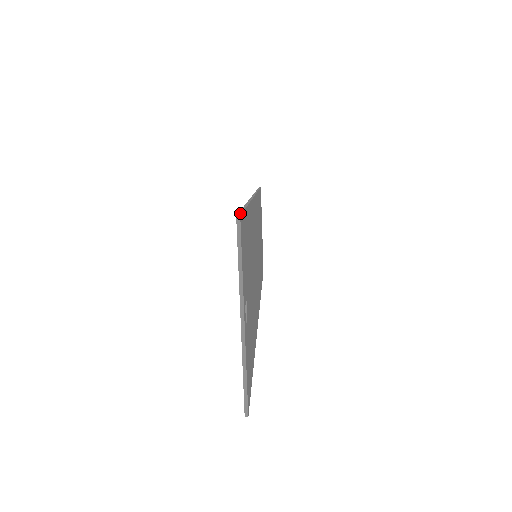
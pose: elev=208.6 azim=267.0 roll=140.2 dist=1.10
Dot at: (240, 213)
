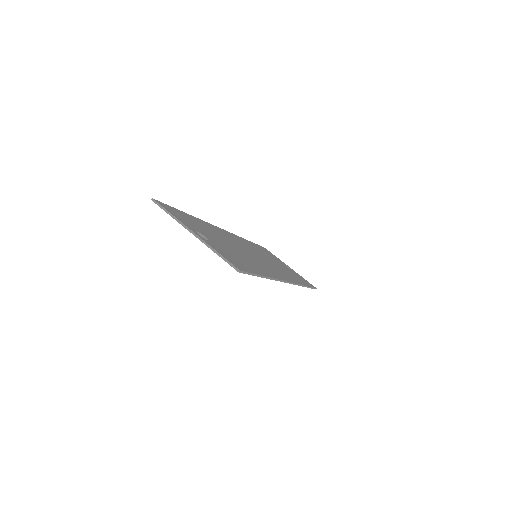
Dot at: occluded
